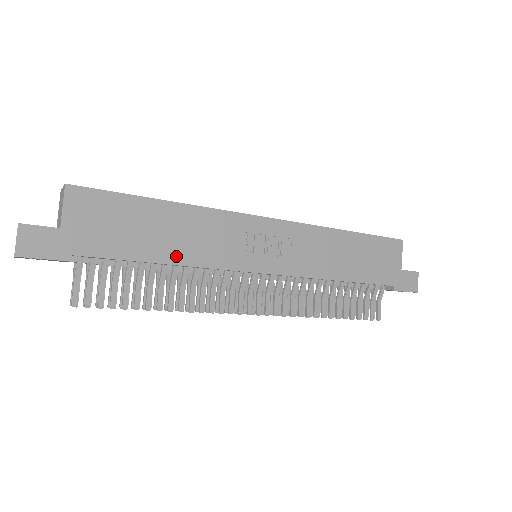
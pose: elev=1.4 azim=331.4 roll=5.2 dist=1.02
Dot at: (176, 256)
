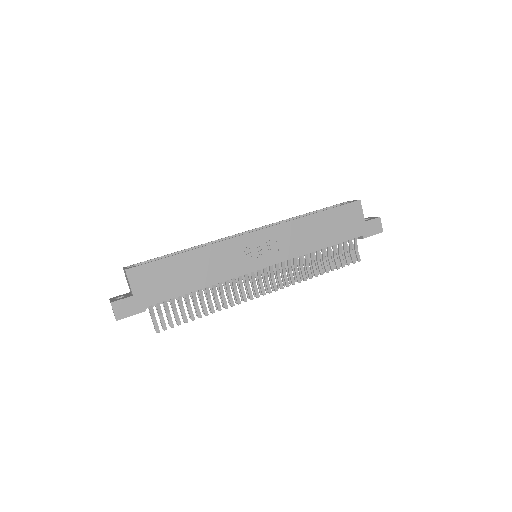
Dot at: (204, 282)
